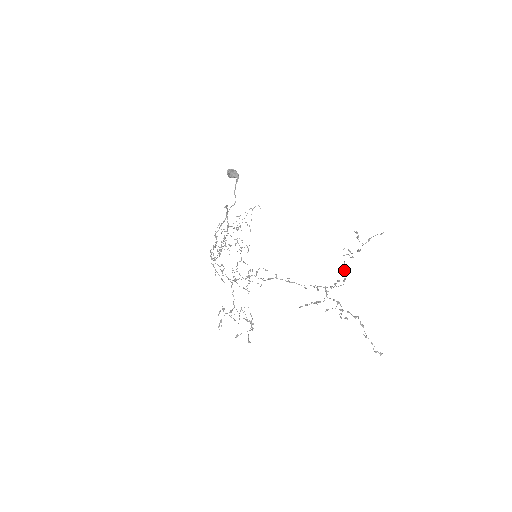
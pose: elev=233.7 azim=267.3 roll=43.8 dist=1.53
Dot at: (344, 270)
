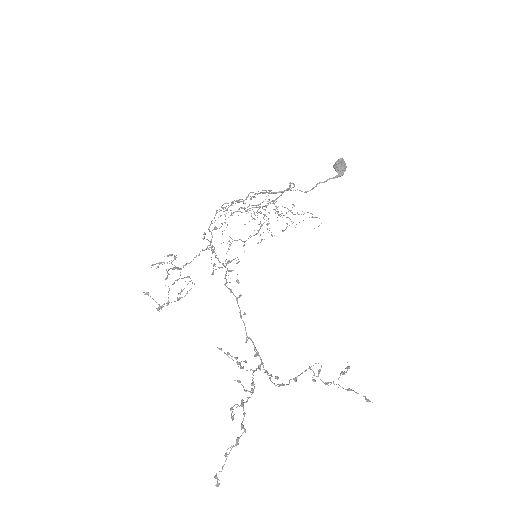
Dot at: (293, 378)
